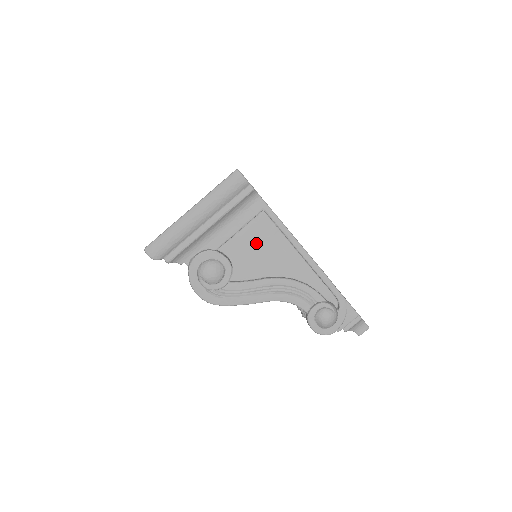
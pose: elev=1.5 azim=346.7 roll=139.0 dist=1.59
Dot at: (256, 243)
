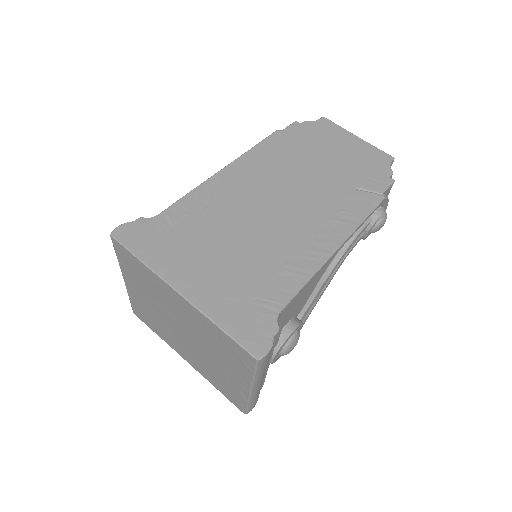
Dot at: (297, 300)
